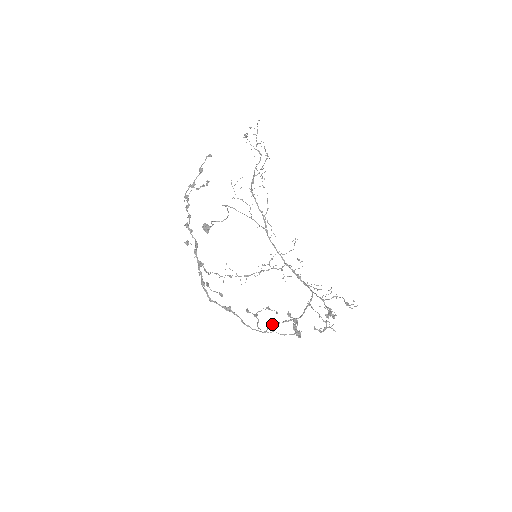
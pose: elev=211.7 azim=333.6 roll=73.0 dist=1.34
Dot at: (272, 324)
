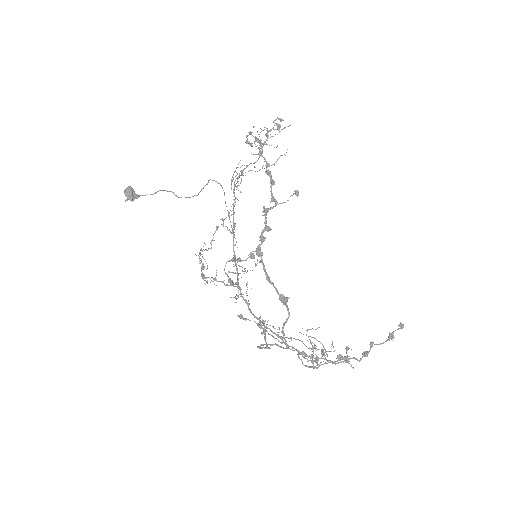
Dot at: (266, 344)
